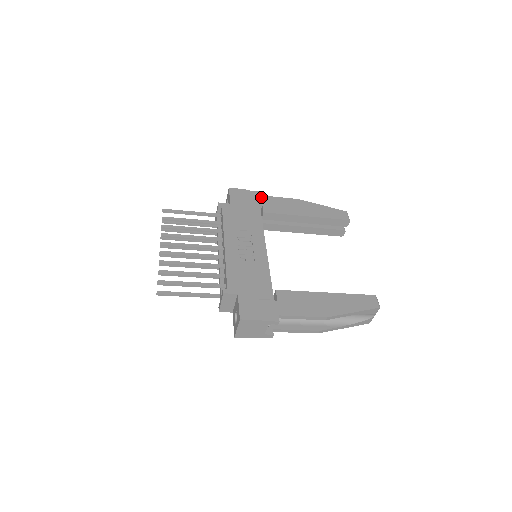
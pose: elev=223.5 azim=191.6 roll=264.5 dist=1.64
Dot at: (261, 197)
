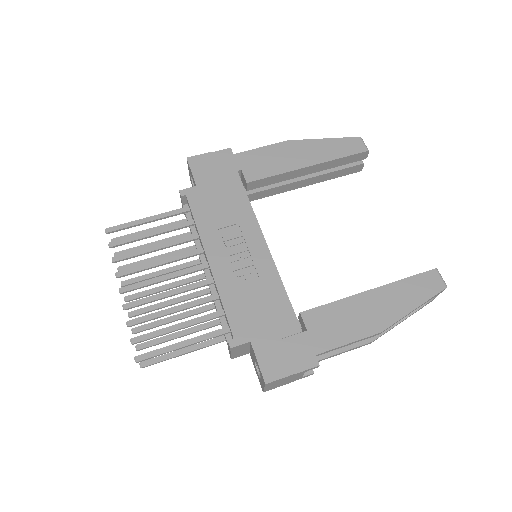
Dot at: (236, 157)
